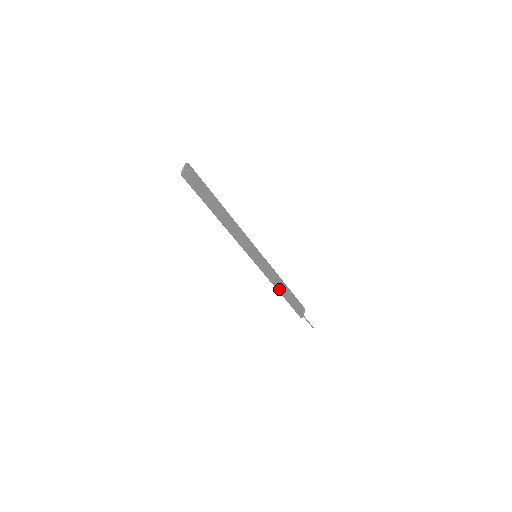
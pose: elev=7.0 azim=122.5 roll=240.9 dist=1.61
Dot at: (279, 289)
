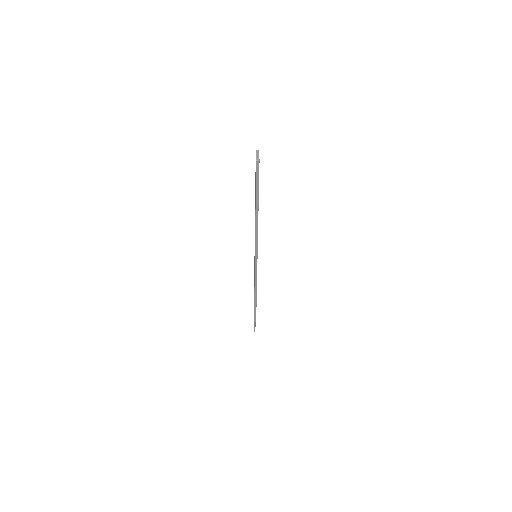
Dot at: (256, 291)
